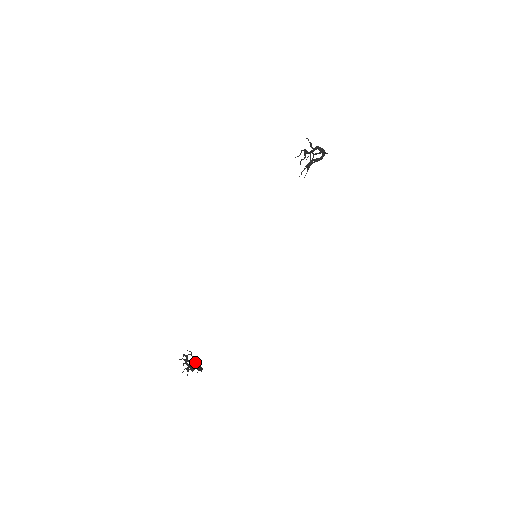
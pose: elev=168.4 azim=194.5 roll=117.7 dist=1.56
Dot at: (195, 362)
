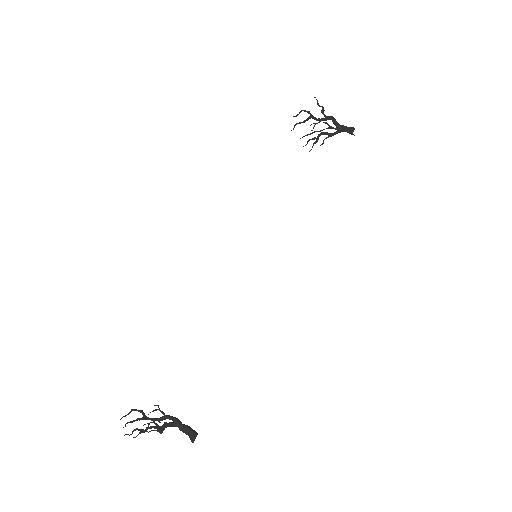
Dot at: (174, 420)
